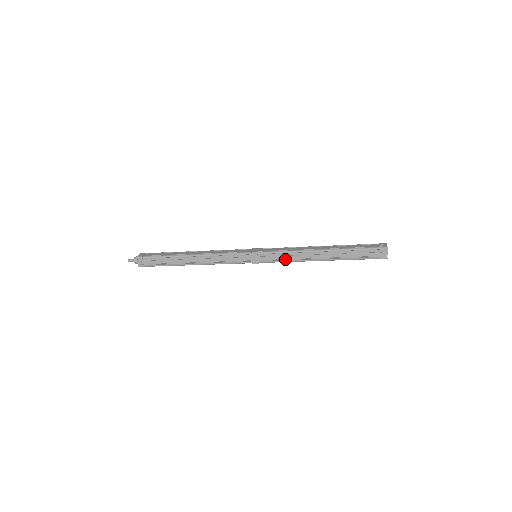
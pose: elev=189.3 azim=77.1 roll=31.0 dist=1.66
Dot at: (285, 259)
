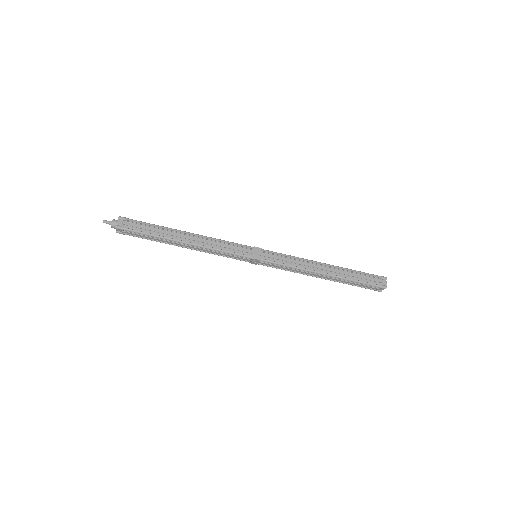
Dot at: (289, 263)
